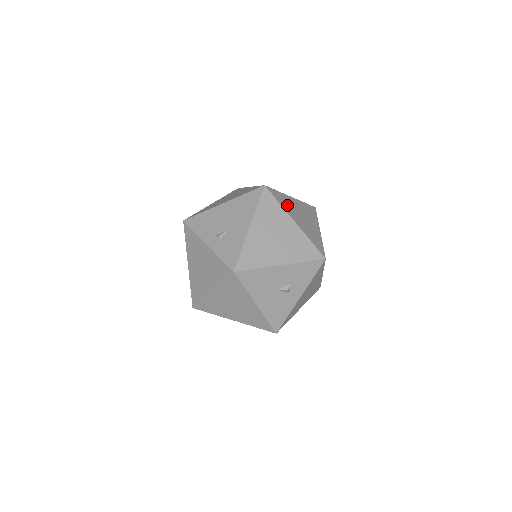
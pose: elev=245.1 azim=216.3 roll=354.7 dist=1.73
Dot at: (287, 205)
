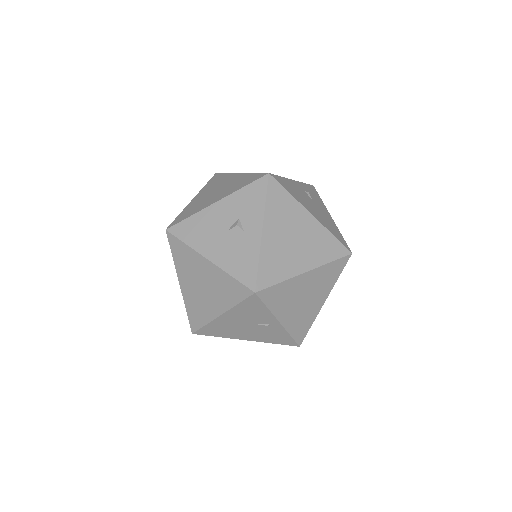
Dot at: occluded
